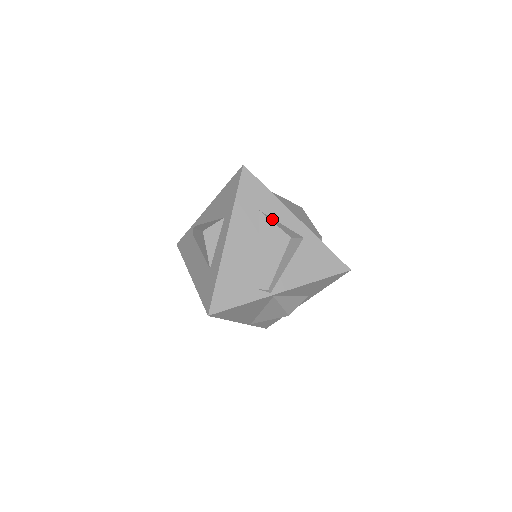
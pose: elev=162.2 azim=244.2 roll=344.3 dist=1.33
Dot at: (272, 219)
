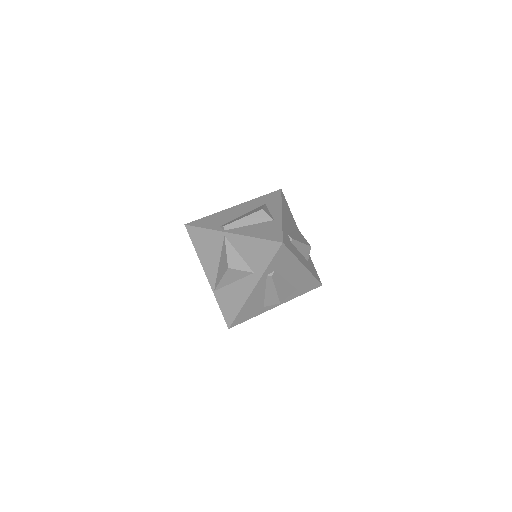
Dot at: (267, 207)
